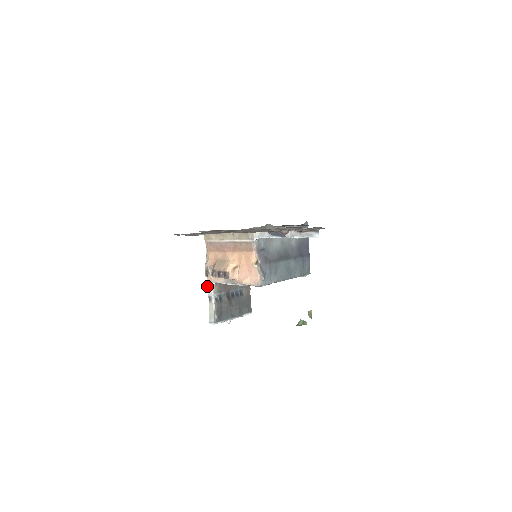
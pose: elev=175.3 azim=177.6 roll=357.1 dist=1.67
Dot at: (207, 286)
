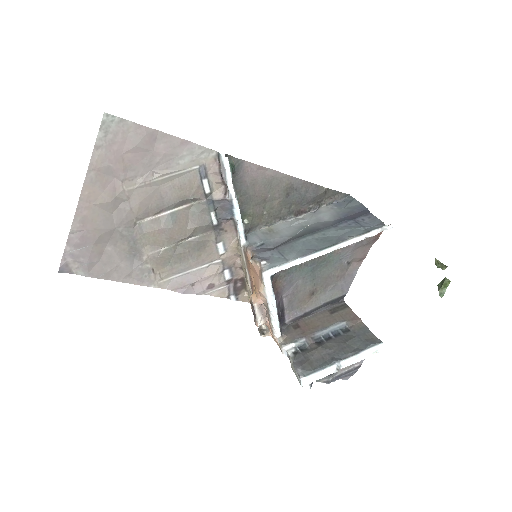
Dot at: occluded
